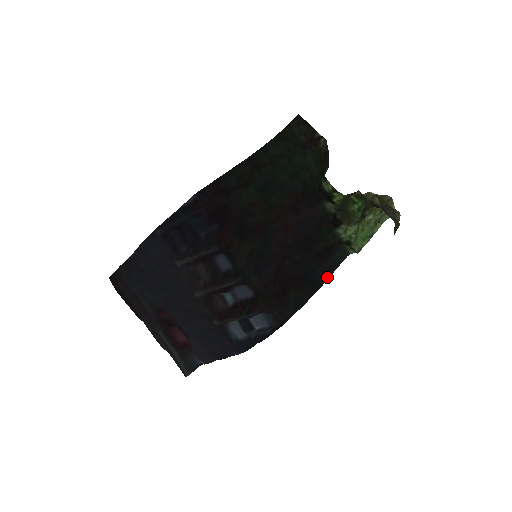
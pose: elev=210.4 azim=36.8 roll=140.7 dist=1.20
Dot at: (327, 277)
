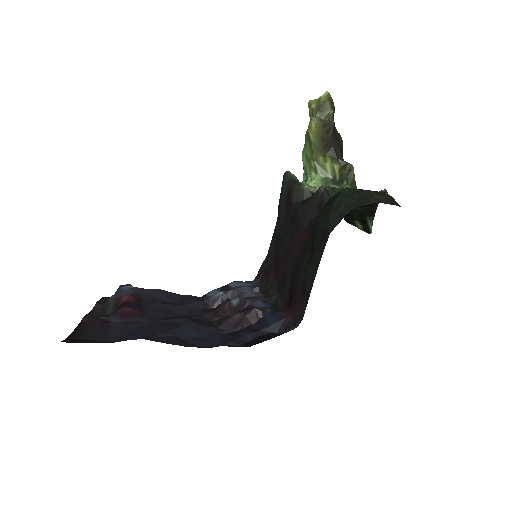
Dot at: (278, 216)
